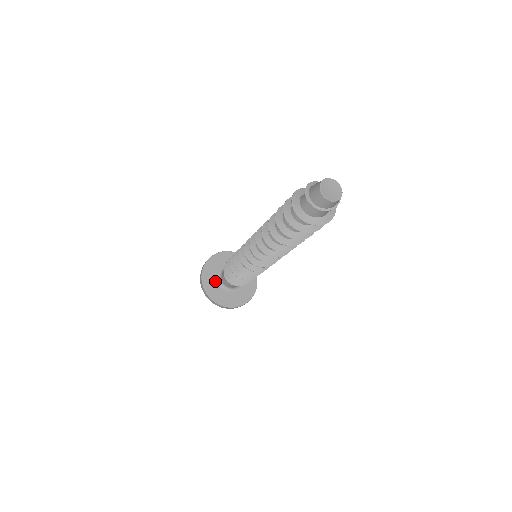
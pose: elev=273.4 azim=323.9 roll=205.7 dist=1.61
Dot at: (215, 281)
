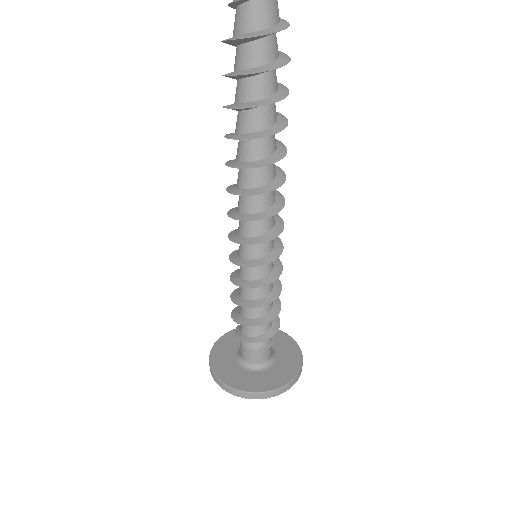
Dot at: (232, 351)
